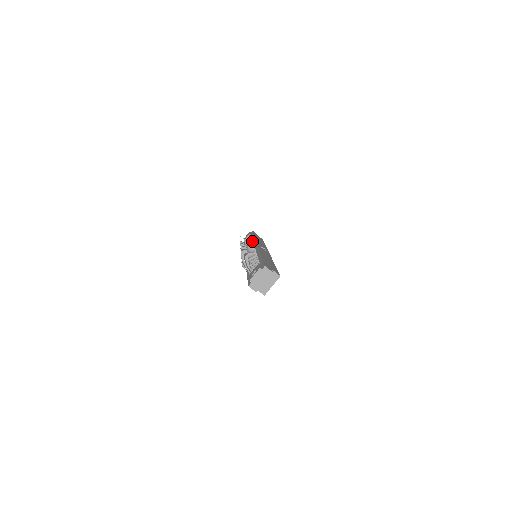
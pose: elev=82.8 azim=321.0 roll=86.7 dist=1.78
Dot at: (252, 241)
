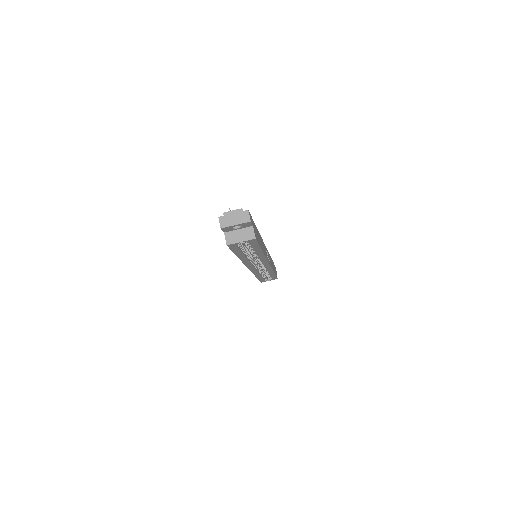
Dot at: occluded
